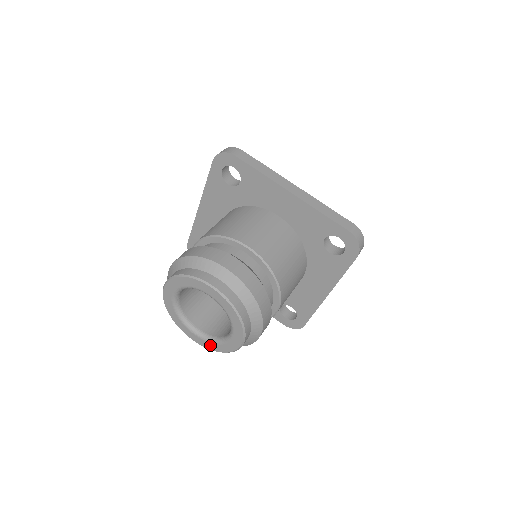
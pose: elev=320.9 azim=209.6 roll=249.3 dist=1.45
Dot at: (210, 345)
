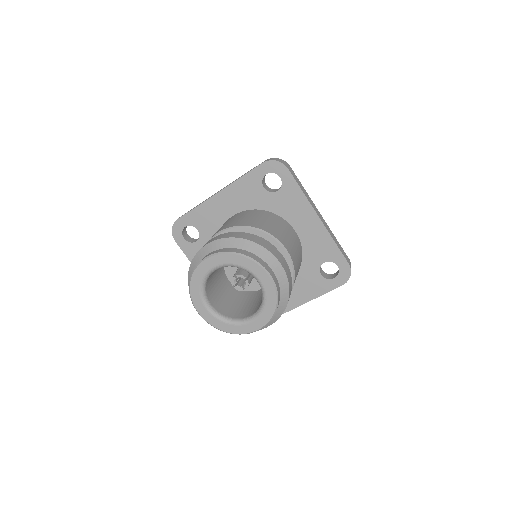
Dot at: (266, 313)
